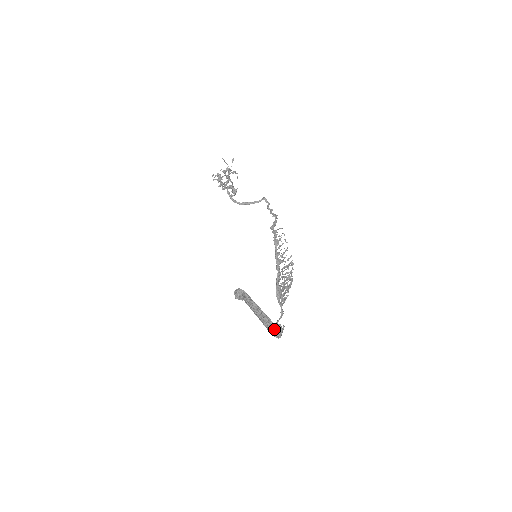
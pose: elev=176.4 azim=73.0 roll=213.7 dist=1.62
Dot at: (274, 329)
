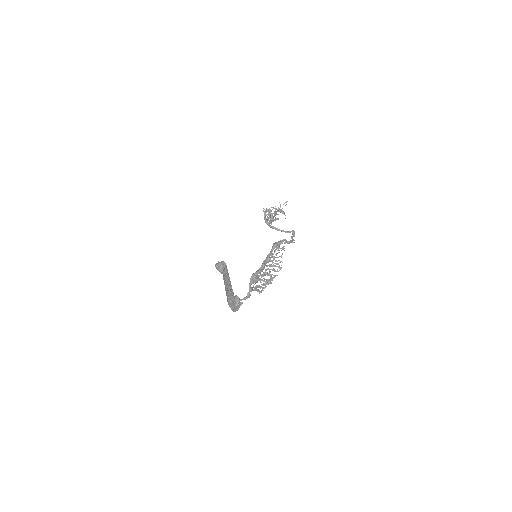
Dot at: (233, 302)
